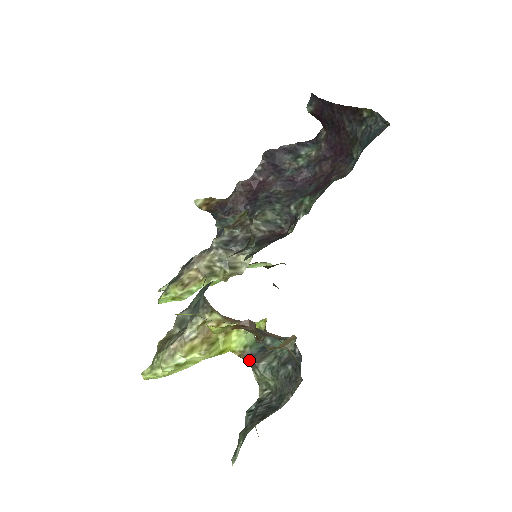
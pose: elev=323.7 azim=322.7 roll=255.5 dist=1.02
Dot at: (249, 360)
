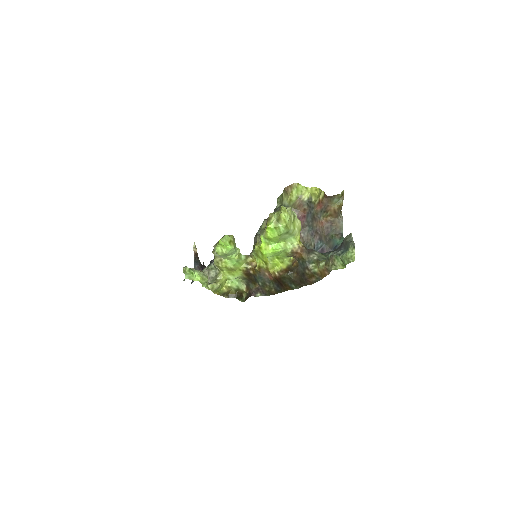
Dot at: (308, 249)
